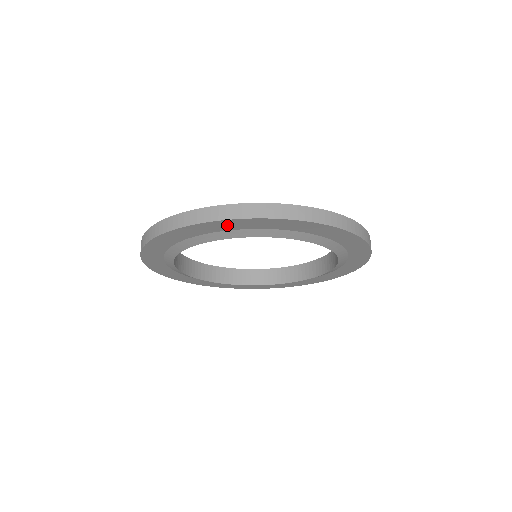
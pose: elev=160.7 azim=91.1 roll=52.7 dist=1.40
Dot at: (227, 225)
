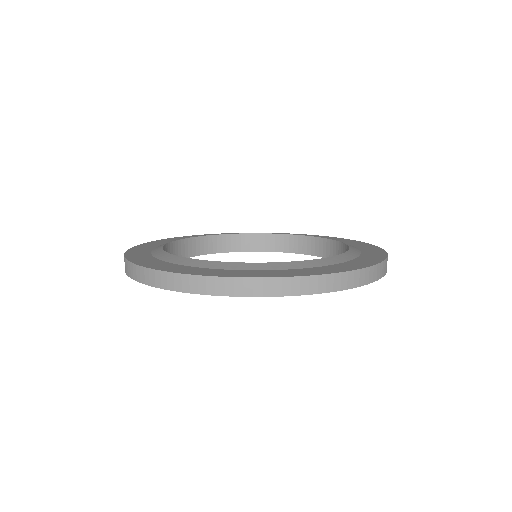
Dot at: occluded
